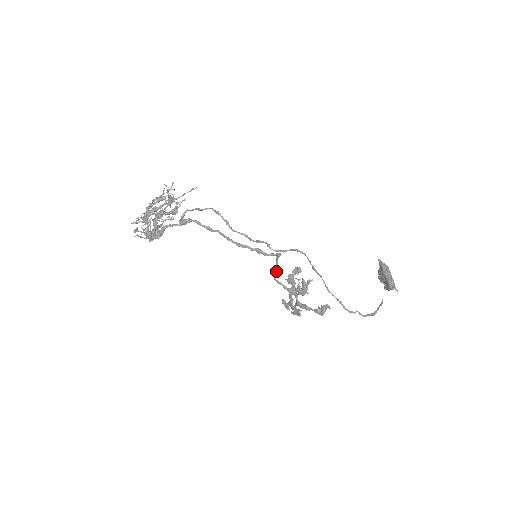
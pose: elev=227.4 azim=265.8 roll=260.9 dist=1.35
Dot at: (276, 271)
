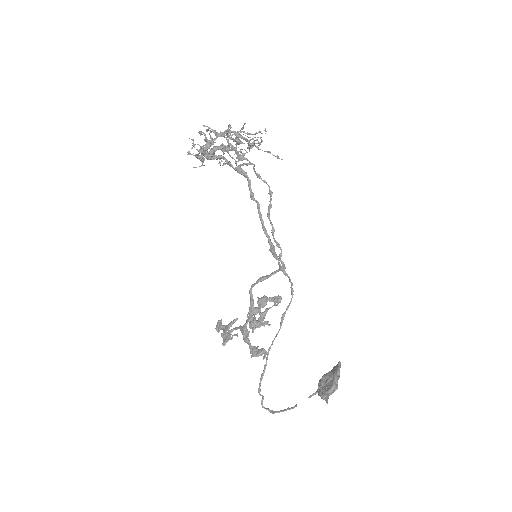
Dot at: (263, 280)
